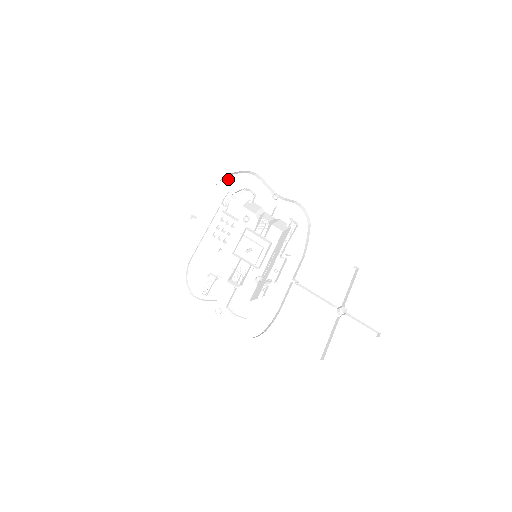
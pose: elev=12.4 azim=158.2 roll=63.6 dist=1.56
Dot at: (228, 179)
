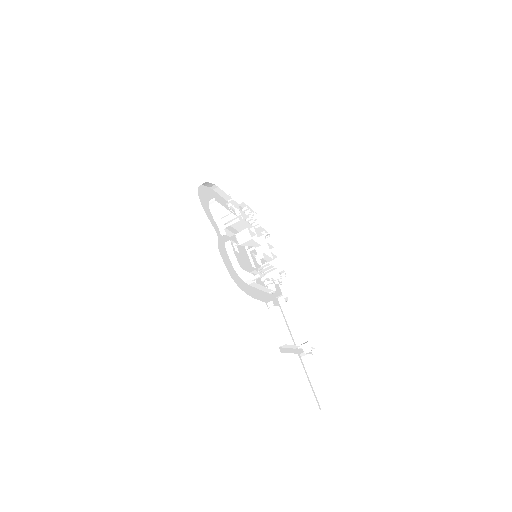
Dot at: occluded
